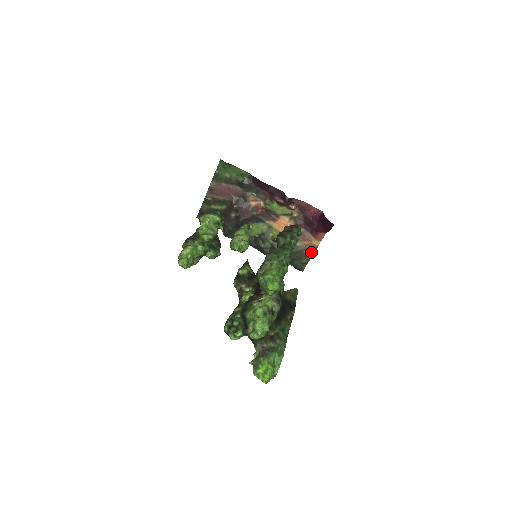
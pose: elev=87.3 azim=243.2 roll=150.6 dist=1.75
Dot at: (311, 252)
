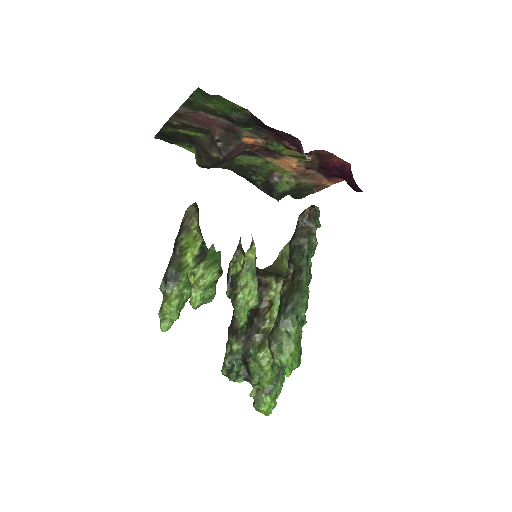
Dot at: (318, 188)
